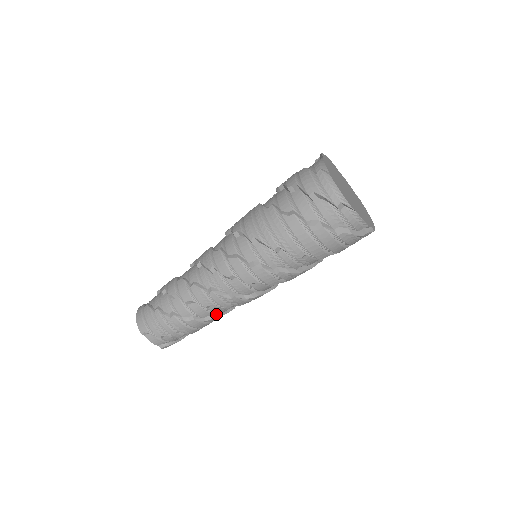
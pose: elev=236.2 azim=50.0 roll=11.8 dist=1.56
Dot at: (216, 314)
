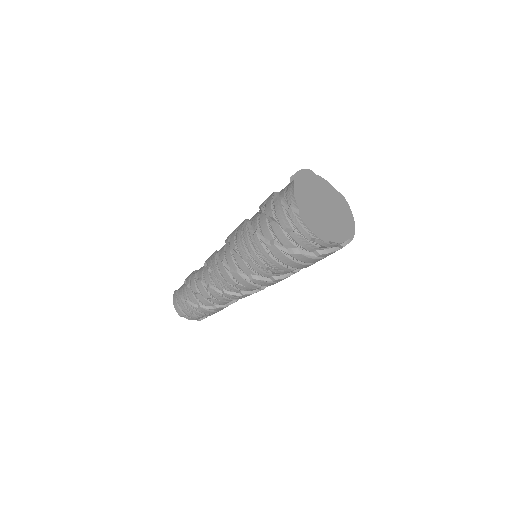
Dot at: (234, 300)
